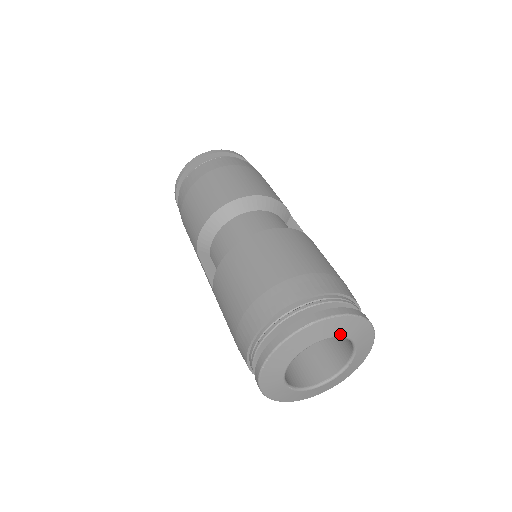
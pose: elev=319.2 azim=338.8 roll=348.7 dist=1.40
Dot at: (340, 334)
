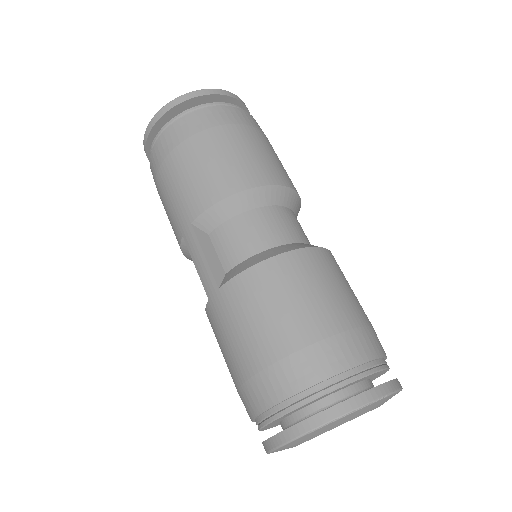
Dot at: (382, 404)
